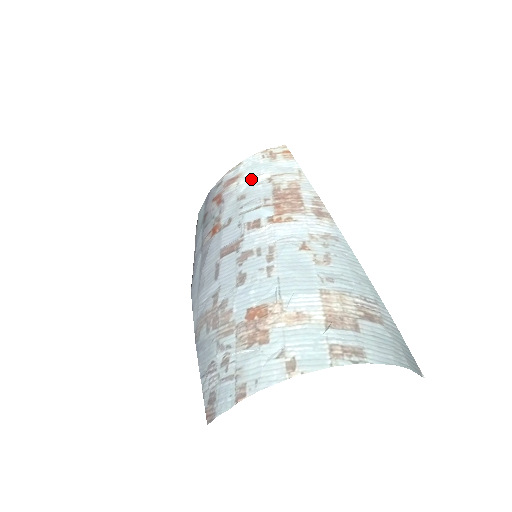
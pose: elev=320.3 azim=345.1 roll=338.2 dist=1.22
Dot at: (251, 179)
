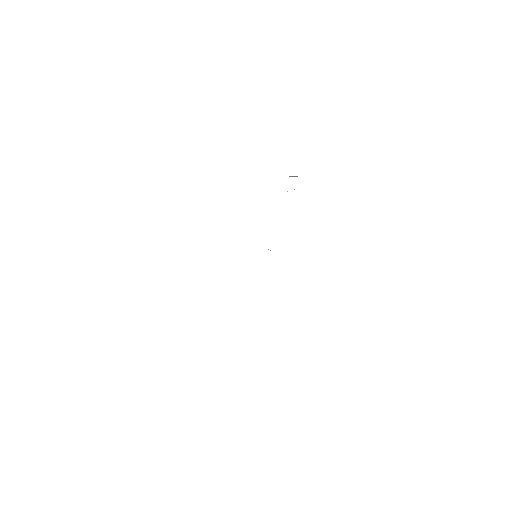
Dot at: occluded
